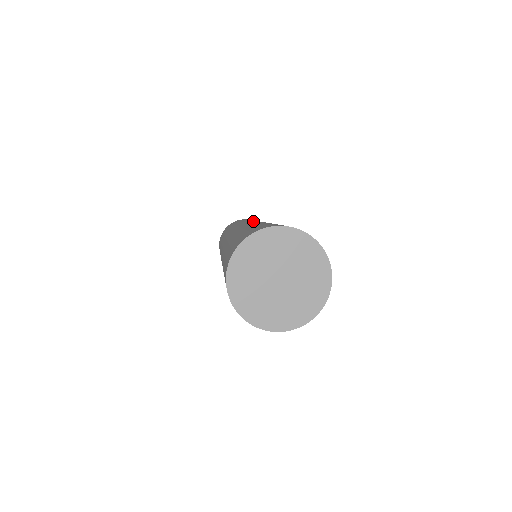
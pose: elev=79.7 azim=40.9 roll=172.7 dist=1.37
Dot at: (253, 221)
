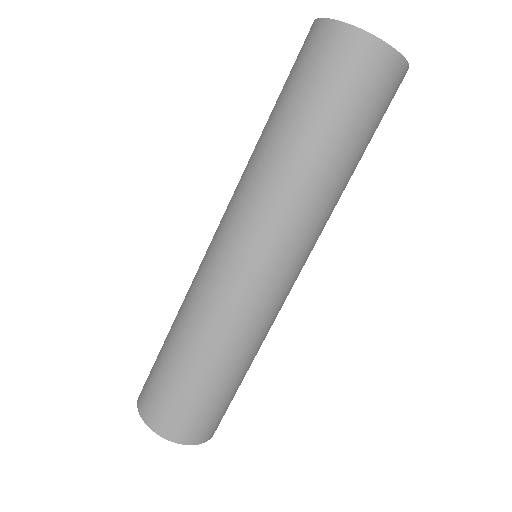
Dot at: occluded
